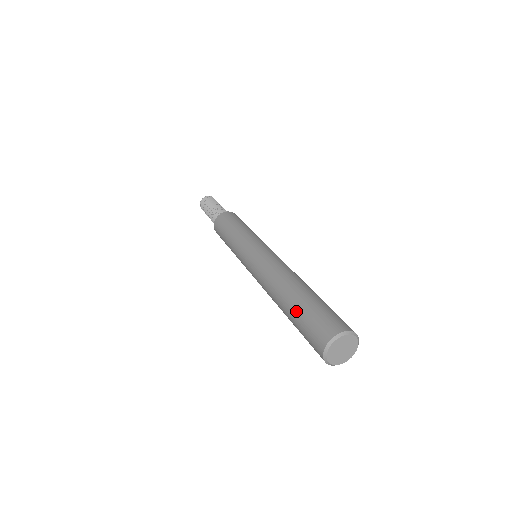
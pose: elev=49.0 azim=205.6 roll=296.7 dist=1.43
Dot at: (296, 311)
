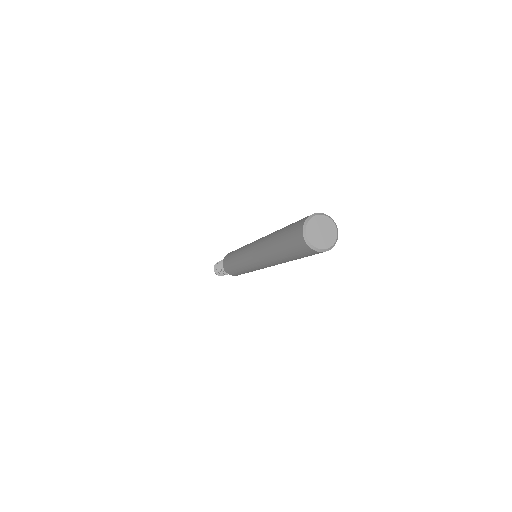
Dot at: (280, 236)
